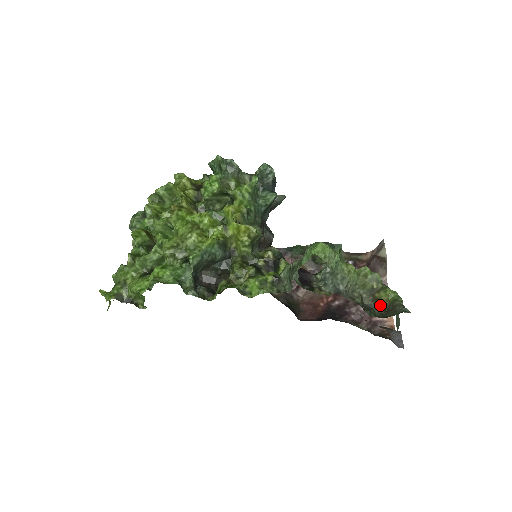
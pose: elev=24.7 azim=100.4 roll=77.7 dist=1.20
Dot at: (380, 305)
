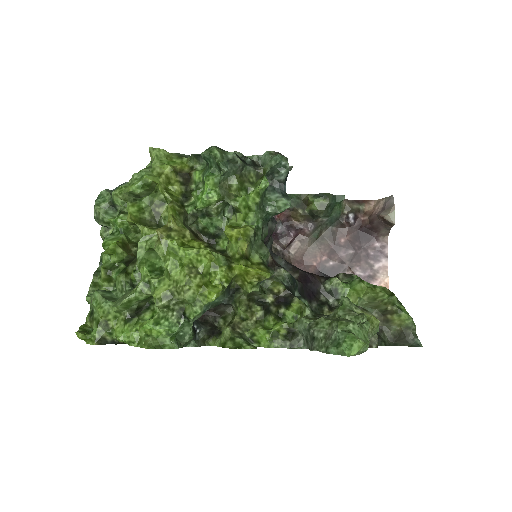
Dot at: (391, 328)
